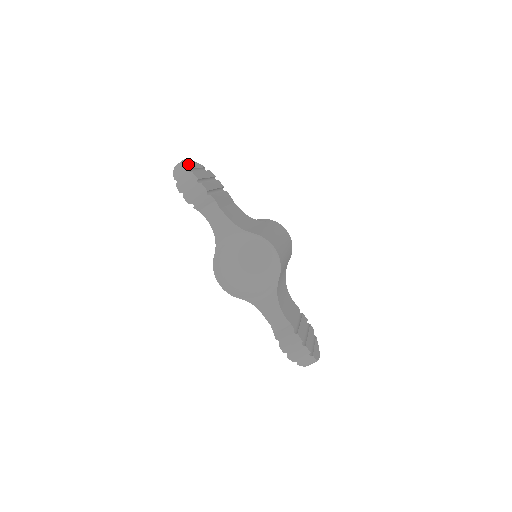
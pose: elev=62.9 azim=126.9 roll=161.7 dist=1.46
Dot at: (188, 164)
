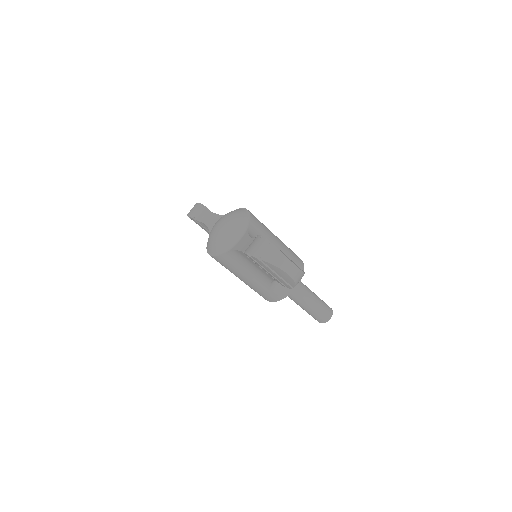
Dot at: occluded
